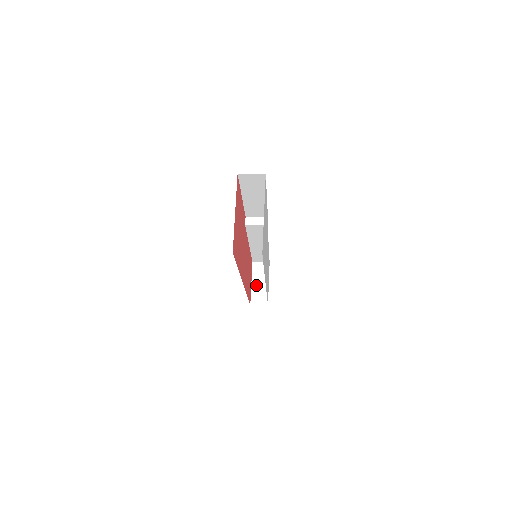
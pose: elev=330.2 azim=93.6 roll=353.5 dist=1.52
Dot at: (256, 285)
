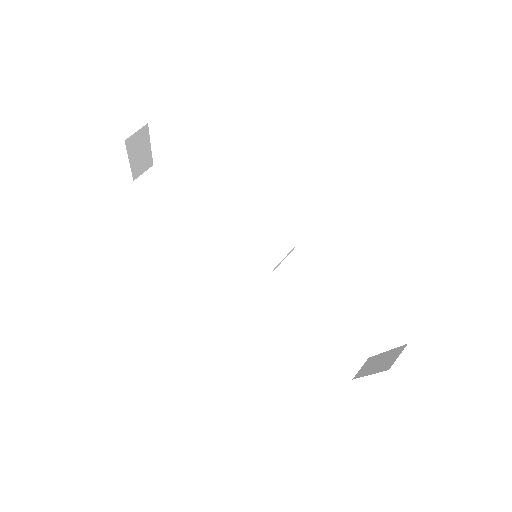
Dot at: (136, 160)
